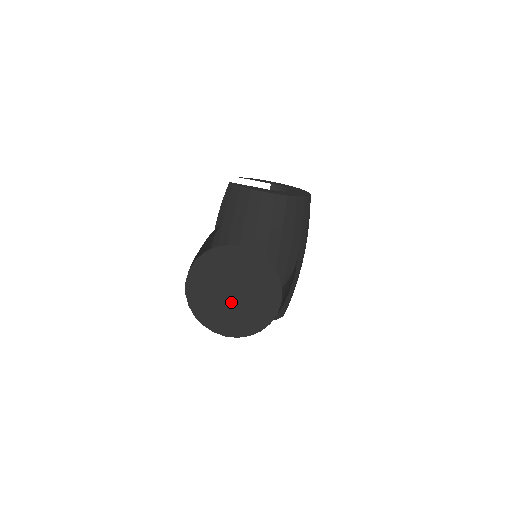
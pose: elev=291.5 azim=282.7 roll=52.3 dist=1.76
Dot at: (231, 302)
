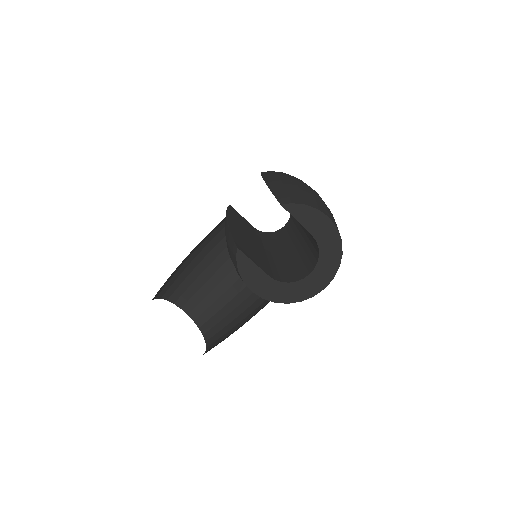
Dot at: occluded
